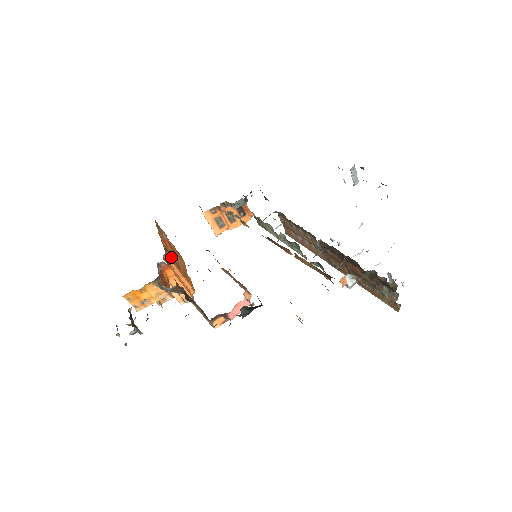
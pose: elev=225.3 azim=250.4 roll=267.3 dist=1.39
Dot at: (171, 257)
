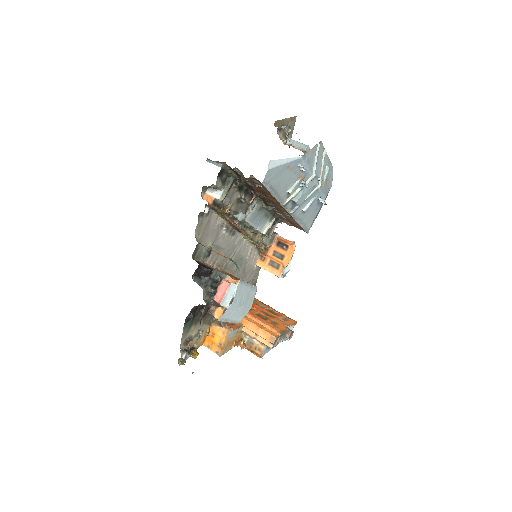
Dot at: (249, 310)
